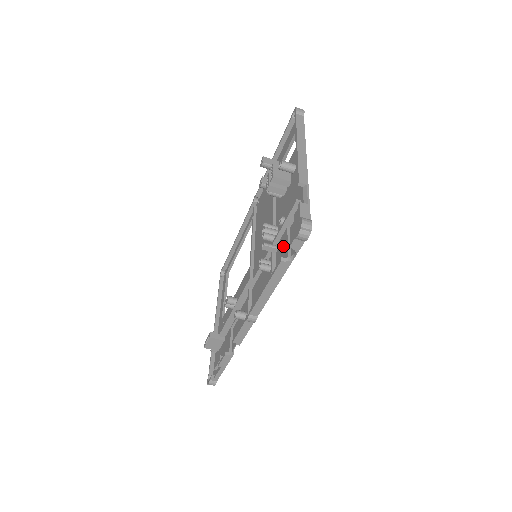
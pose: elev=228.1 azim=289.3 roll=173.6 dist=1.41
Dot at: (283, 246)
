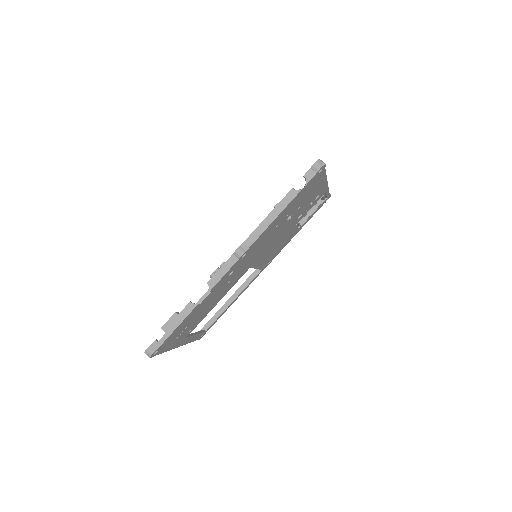
Dot at: occluded
